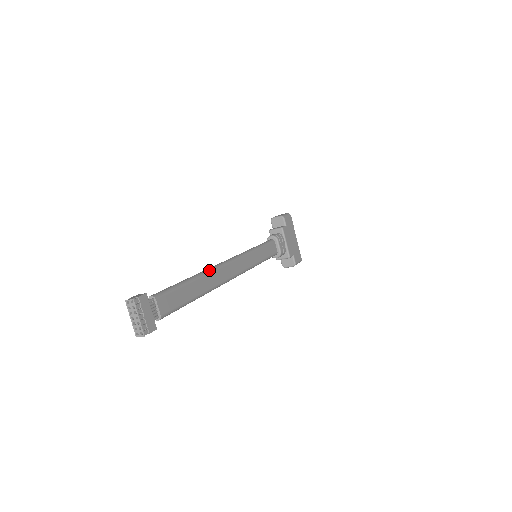
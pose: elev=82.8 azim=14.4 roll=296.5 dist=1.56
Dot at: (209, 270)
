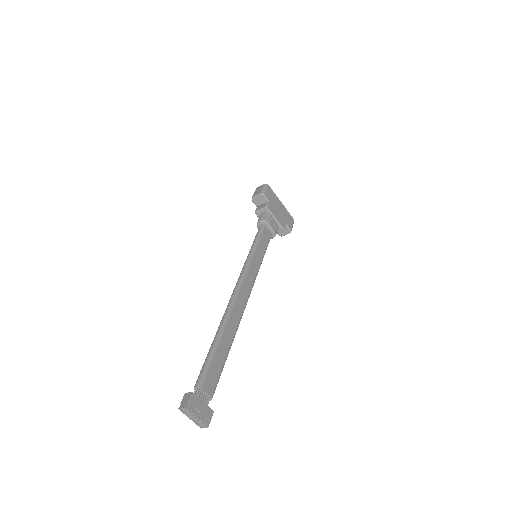
Dot at: (227, 315)
